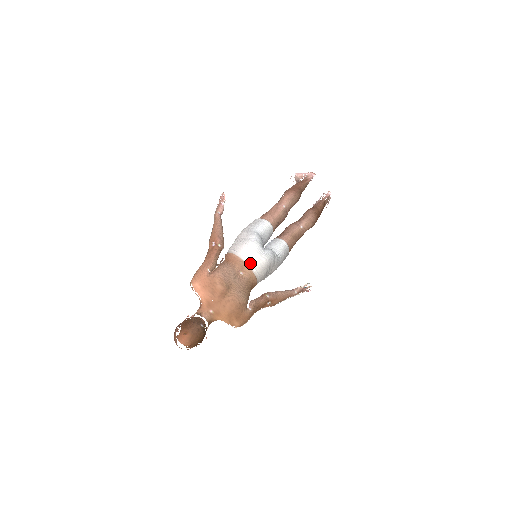
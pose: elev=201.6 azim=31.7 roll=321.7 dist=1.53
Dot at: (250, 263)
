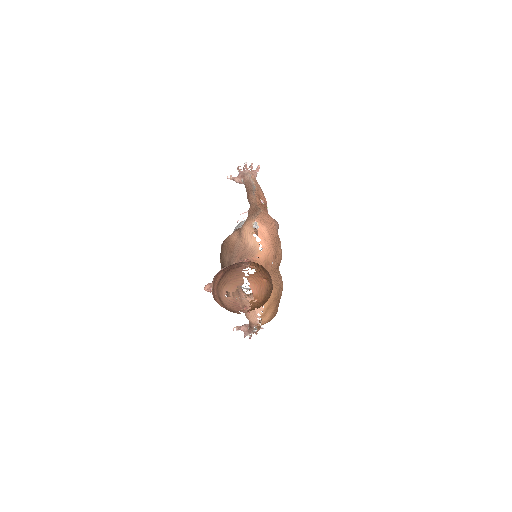
Dot at: occluded
